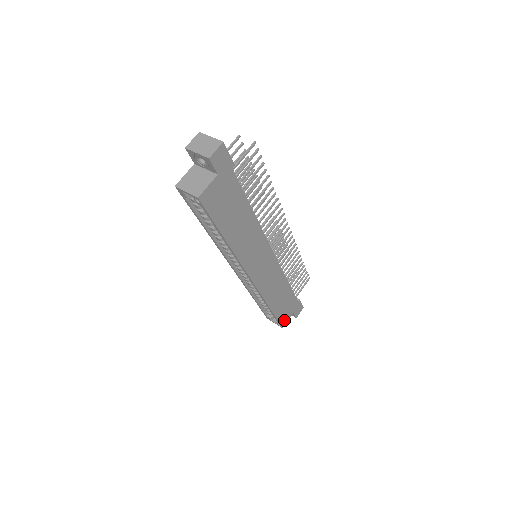
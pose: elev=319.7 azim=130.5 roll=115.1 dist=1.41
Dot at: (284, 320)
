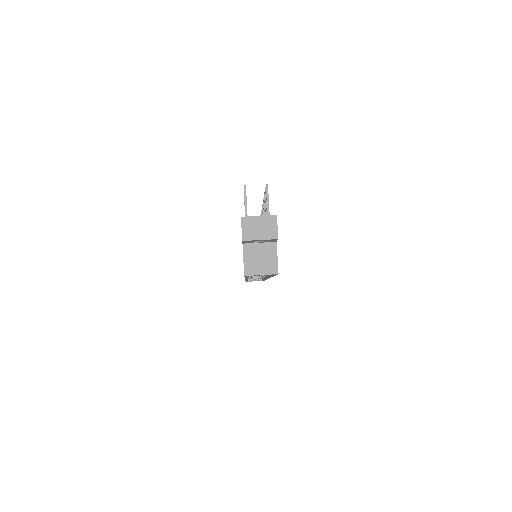
Dot at: occluded
